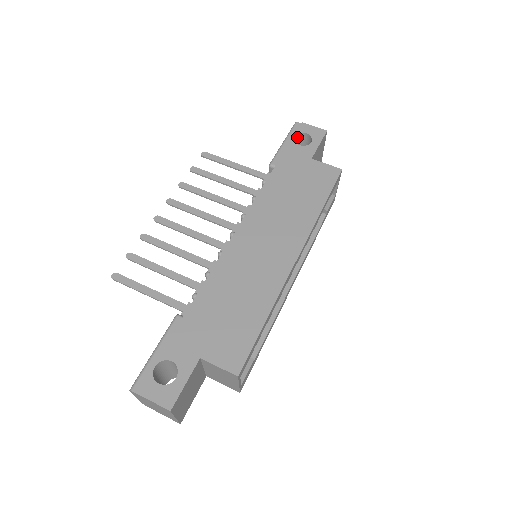
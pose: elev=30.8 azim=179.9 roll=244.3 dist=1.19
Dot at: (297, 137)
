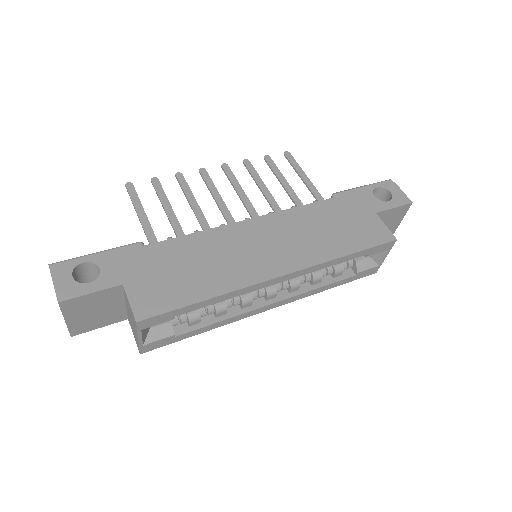
Dot at: (380, 191)
